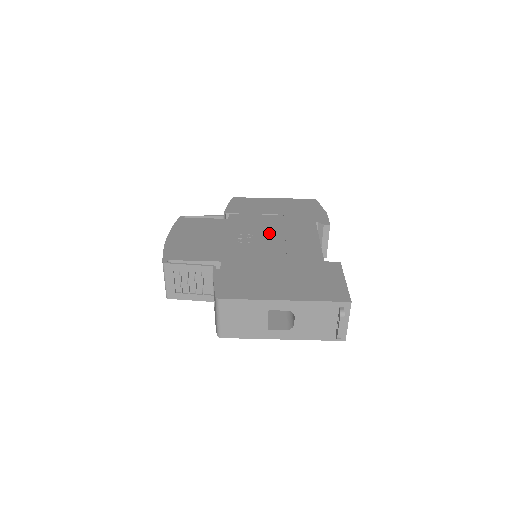
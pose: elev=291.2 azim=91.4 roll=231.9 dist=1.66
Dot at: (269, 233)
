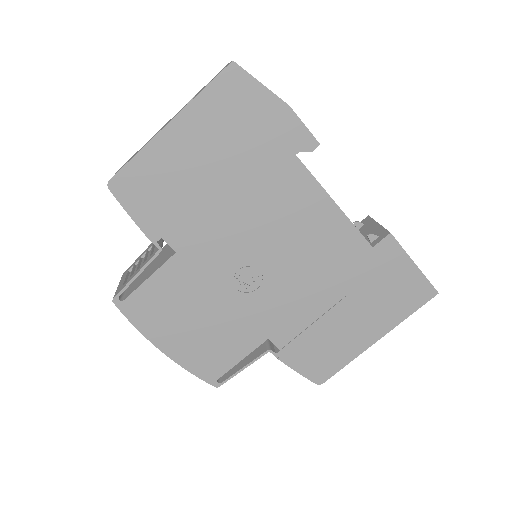
Dot at: (262, 242)
